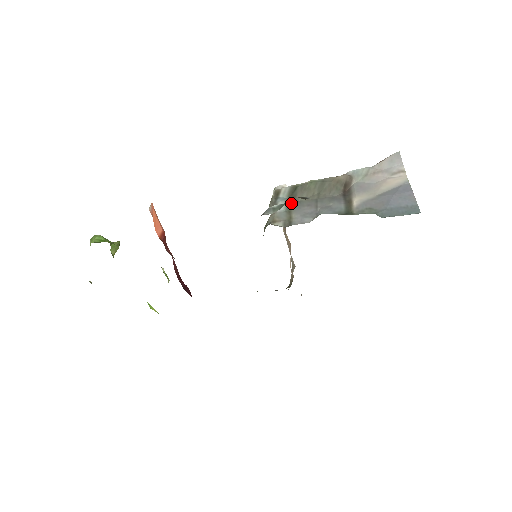
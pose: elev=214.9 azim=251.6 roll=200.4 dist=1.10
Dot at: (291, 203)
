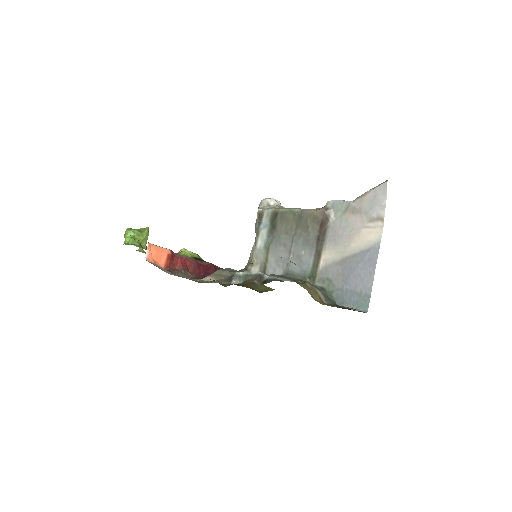
Dot at: (271, 234)
